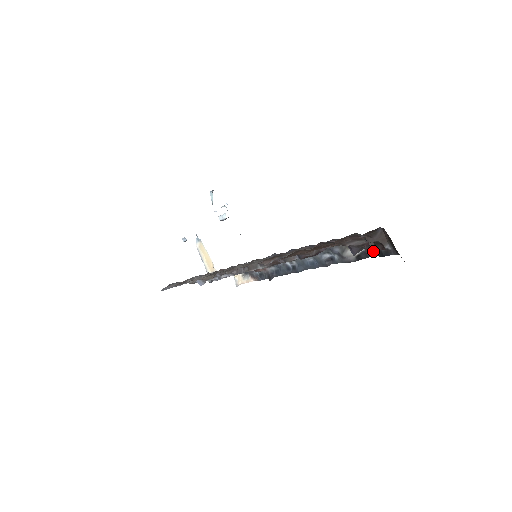
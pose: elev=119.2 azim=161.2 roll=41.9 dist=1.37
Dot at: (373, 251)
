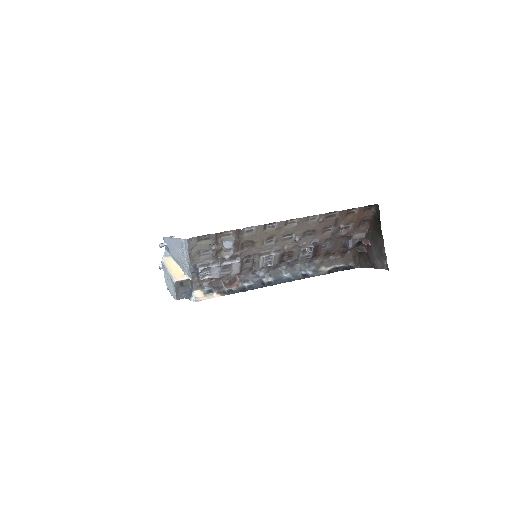
Dot at: (340, 268)
